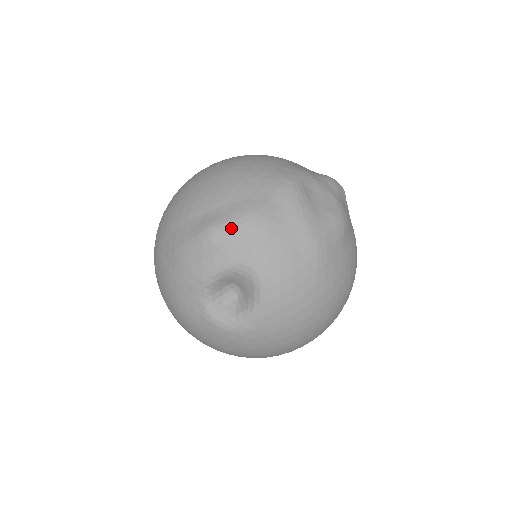
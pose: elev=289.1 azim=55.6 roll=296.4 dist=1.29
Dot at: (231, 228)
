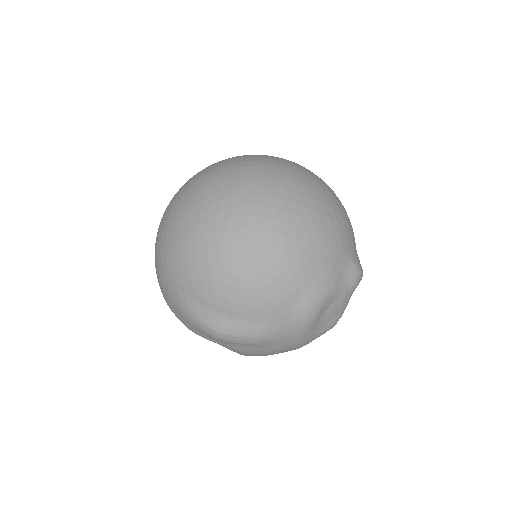
Dot at: (237, 340)
